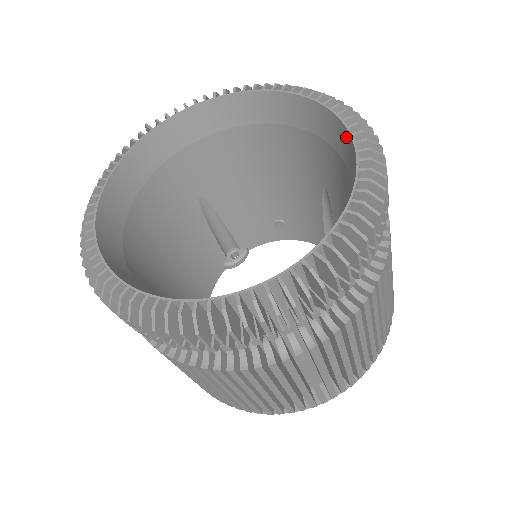
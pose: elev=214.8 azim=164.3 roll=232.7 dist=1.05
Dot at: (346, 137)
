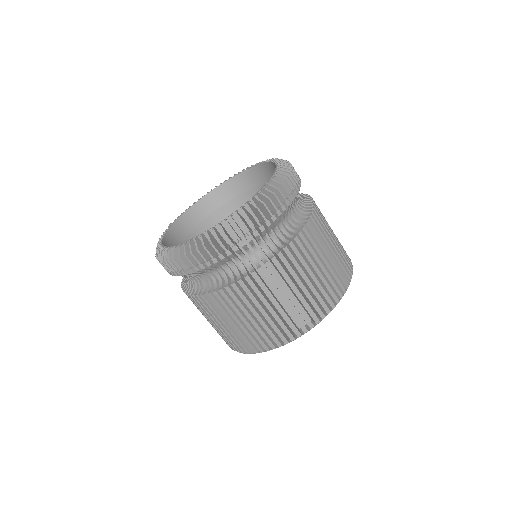
Dot at: (265, 167)
